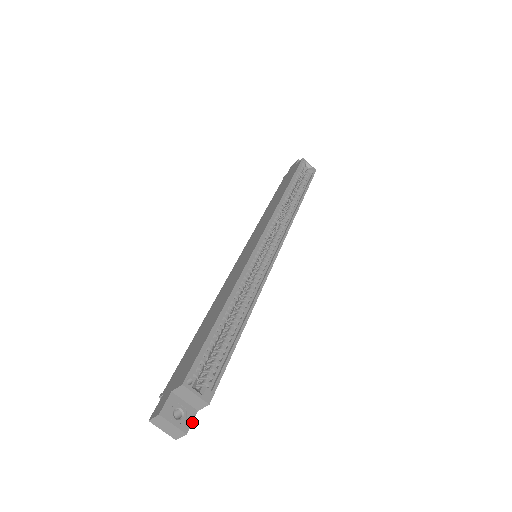
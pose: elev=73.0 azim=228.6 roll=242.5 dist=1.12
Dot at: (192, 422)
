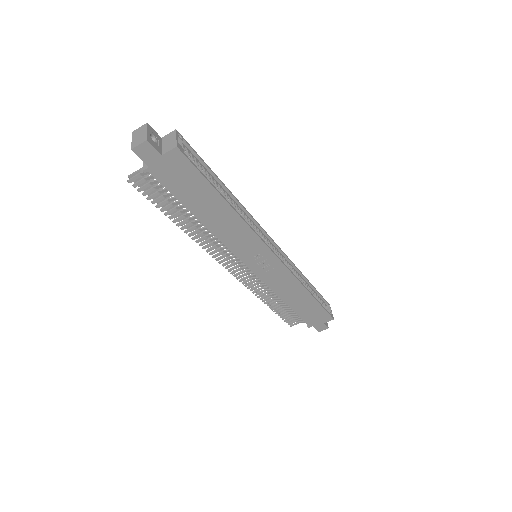
Dot at: (154, 147)
